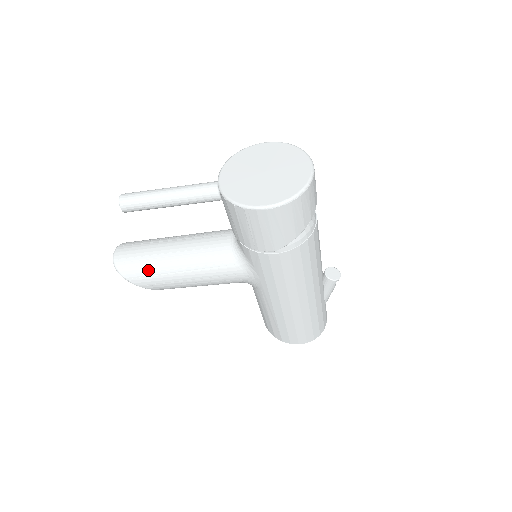
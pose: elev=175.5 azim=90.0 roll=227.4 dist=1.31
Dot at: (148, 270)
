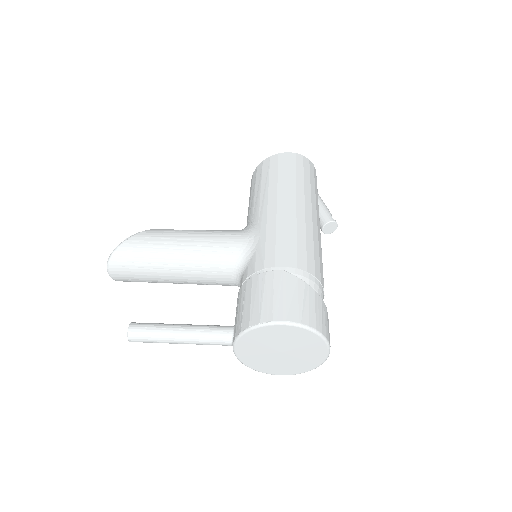
Dot at: (152, 282)
